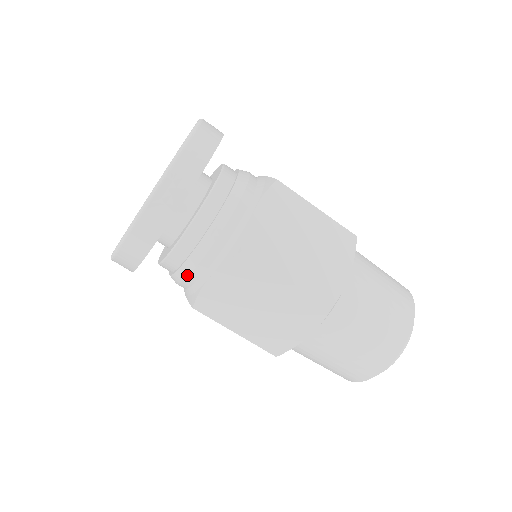
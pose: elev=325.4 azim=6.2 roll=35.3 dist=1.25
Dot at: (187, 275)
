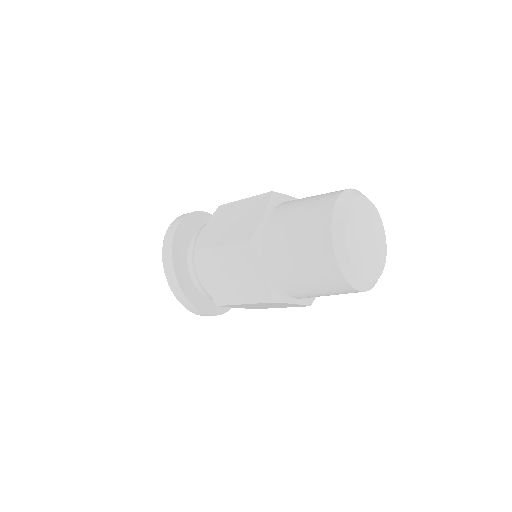
Dot at: (204, 289)
